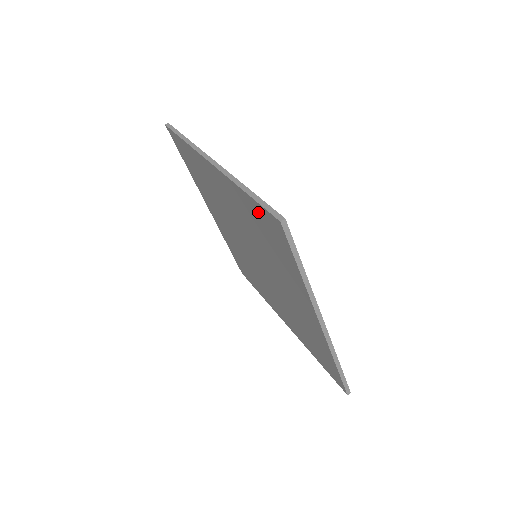
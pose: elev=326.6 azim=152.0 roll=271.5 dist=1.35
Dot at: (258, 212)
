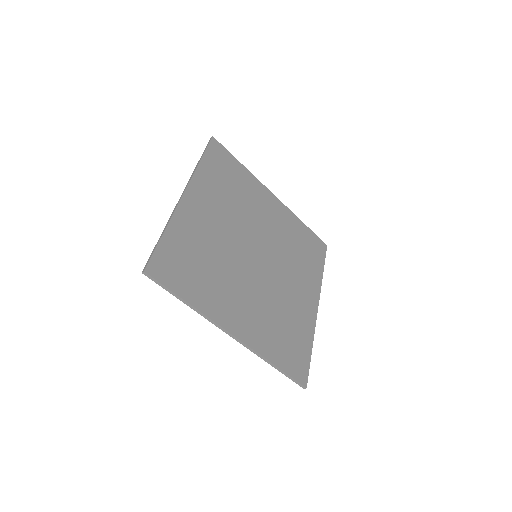
Dot at: (167, 251)
